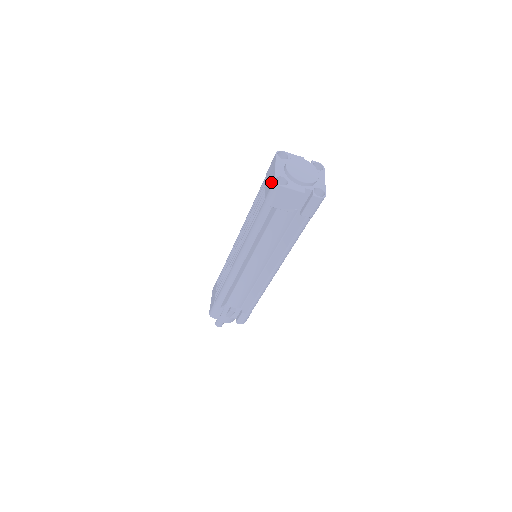
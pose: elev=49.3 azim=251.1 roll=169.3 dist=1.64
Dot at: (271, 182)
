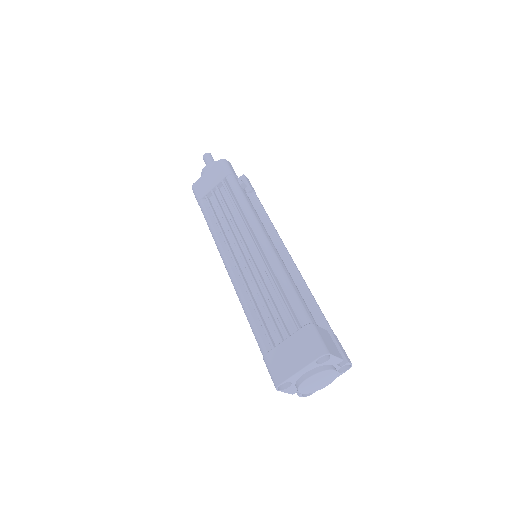
Dot at: (280, 371)
